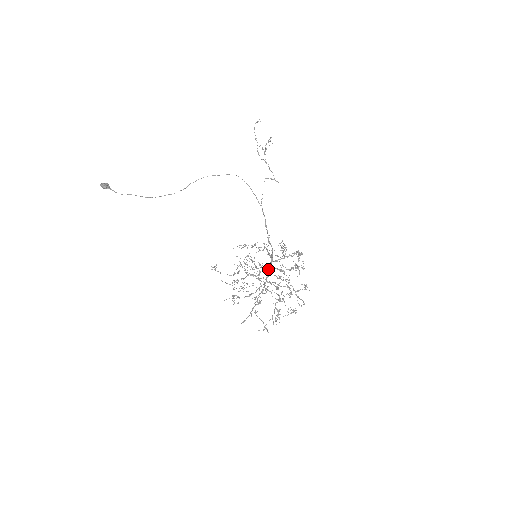
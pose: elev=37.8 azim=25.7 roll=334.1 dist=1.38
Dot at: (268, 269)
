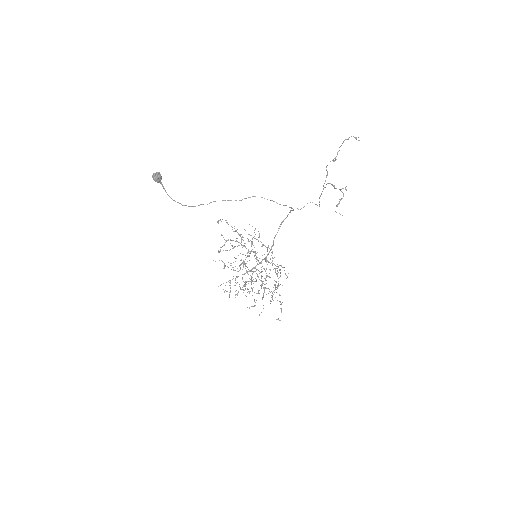
Dot at: (258, 264)
